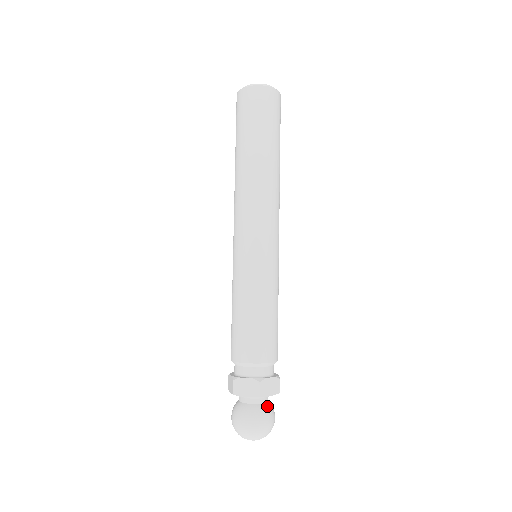
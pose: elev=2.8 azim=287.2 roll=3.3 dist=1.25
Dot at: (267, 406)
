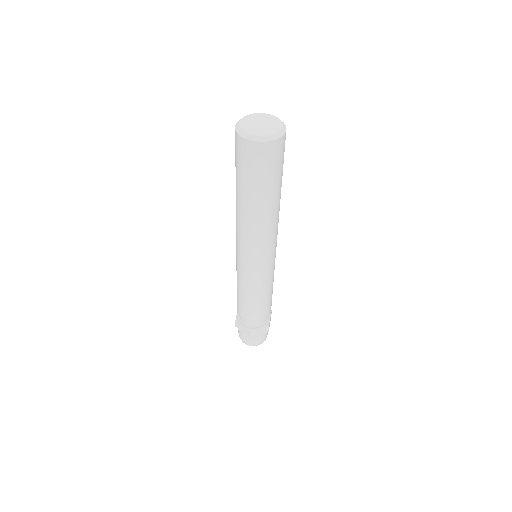
Dot at: (259, 335)
